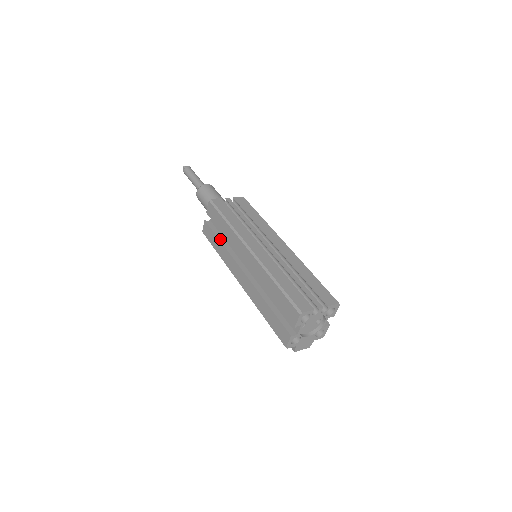
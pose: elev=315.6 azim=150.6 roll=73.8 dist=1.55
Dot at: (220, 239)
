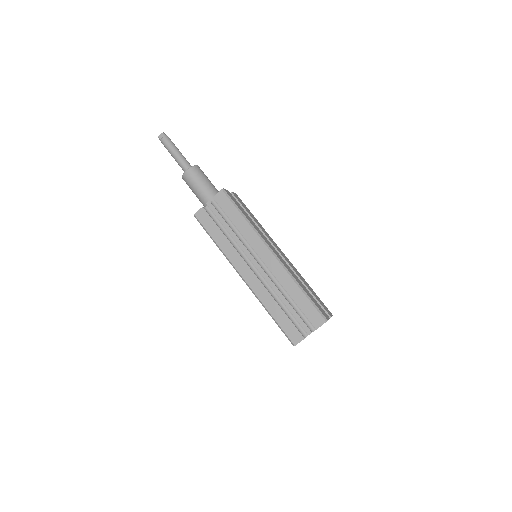
Dot at: occluded
